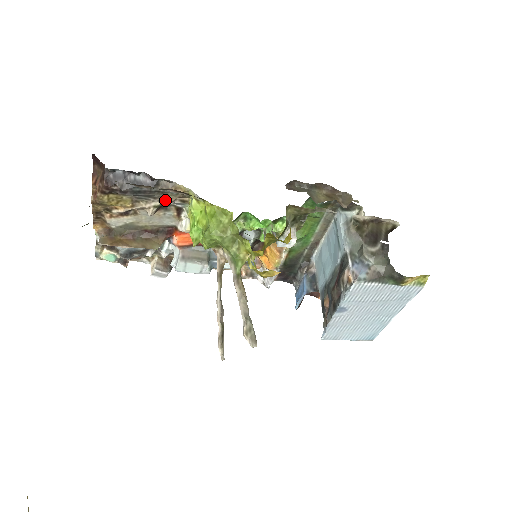
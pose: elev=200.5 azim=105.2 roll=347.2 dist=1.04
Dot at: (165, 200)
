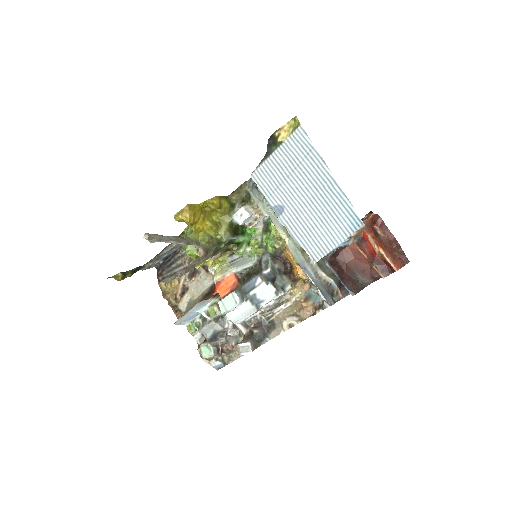
Dot at: (186, 261)
